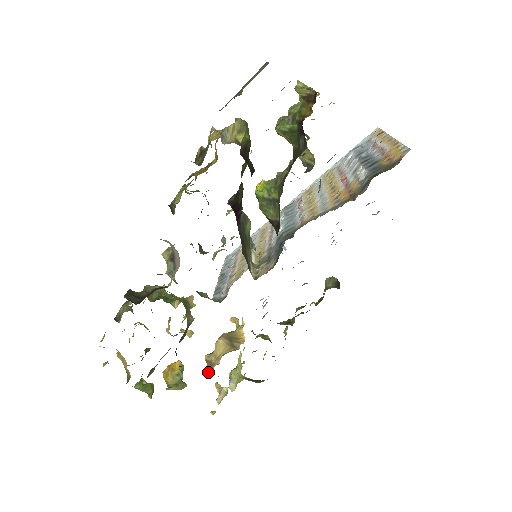
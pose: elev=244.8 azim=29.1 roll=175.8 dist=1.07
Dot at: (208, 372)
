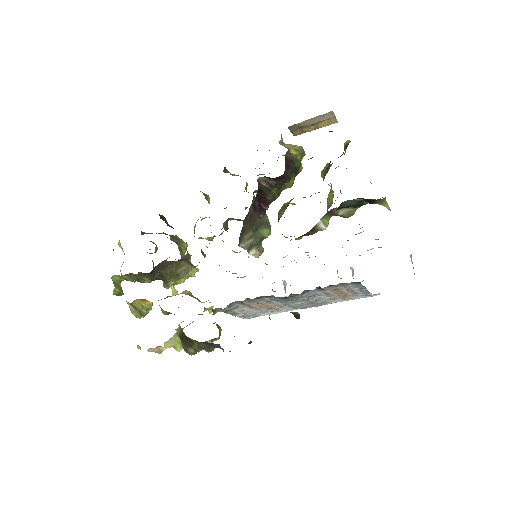
Dot at: (161, 299)
